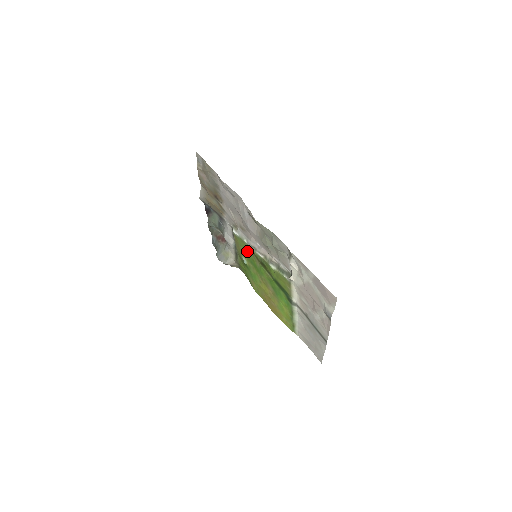
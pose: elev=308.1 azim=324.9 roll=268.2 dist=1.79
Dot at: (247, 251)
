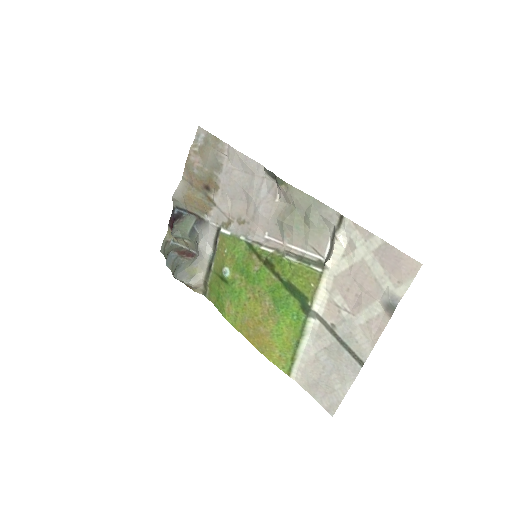
Dot at: (240, 253)
